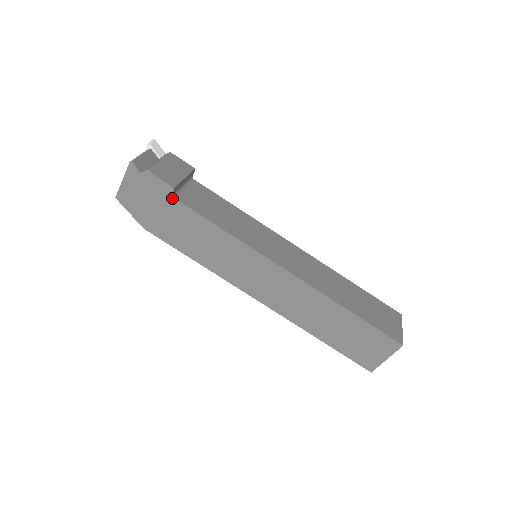
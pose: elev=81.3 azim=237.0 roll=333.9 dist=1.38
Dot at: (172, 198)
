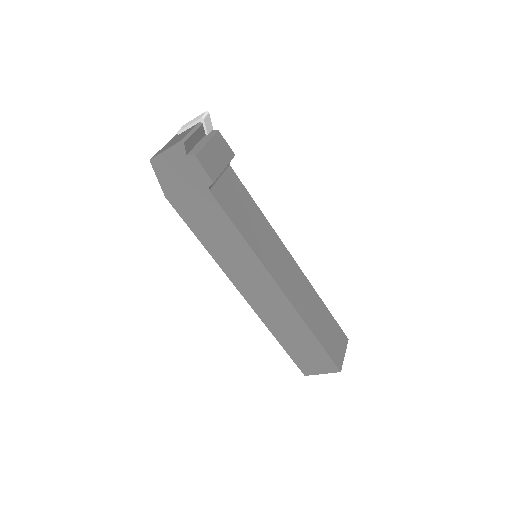
Dot at: (207, 189)
